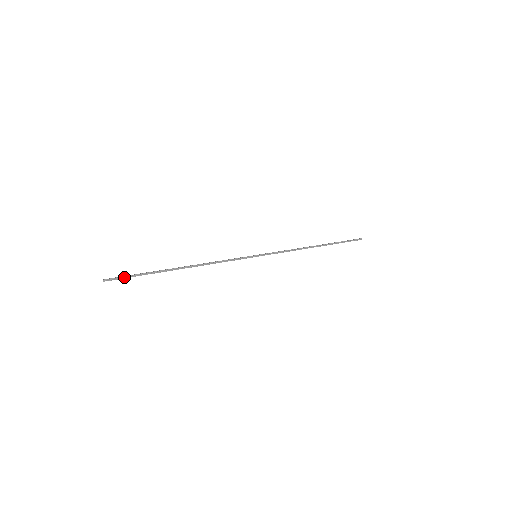
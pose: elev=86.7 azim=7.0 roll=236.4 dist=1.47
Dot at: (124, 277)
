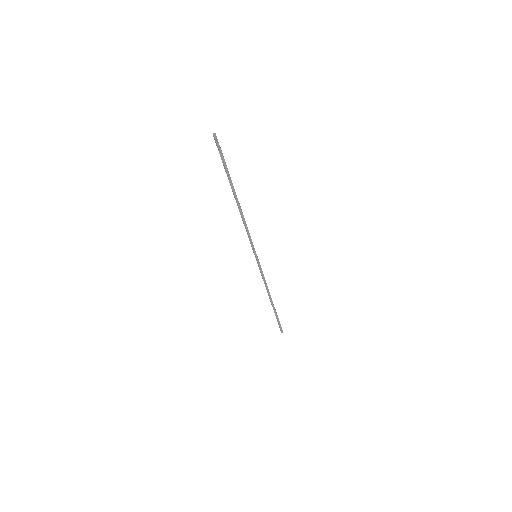
Dot at: (221, 151)
